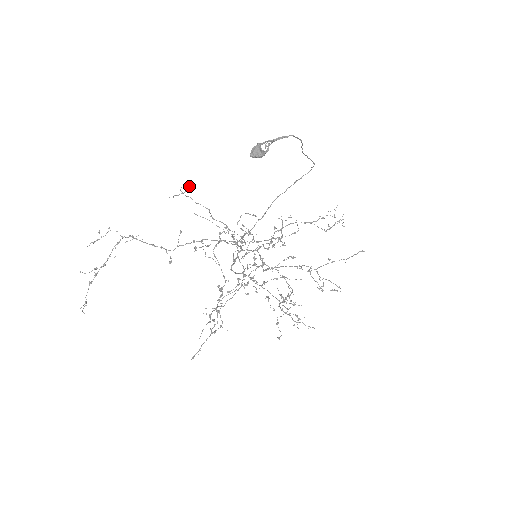
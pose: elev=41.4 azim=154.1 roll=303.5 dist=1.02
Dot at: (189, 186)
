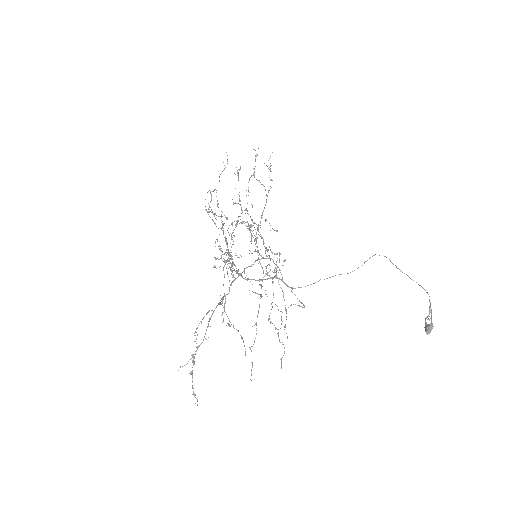
Dot at: (258, 226)
